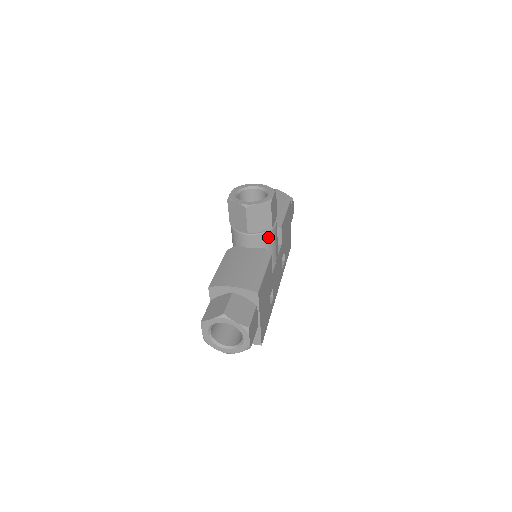
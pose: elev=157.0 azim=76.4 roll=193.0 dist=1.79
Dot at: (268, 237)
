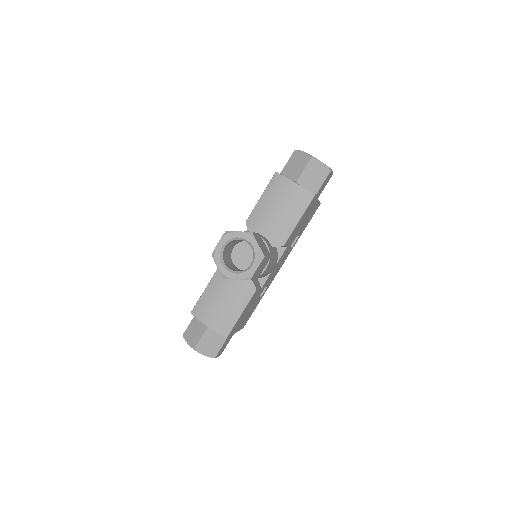
Dot at: occluded
